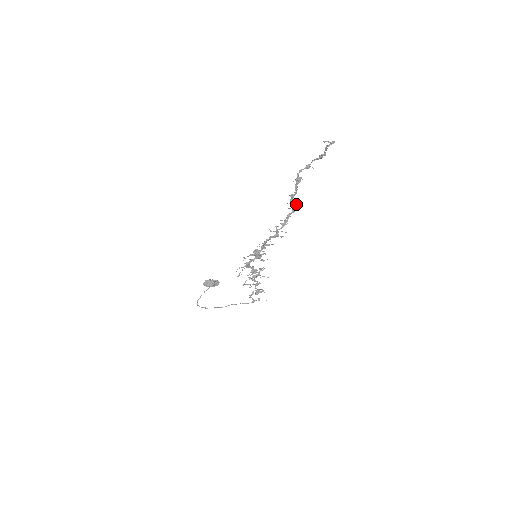
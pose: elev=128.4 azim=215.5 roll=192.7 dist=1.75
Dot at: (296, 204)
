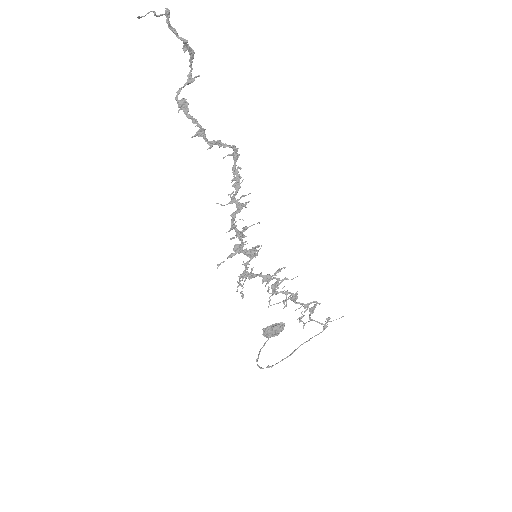
Dot at: (223, 143)
